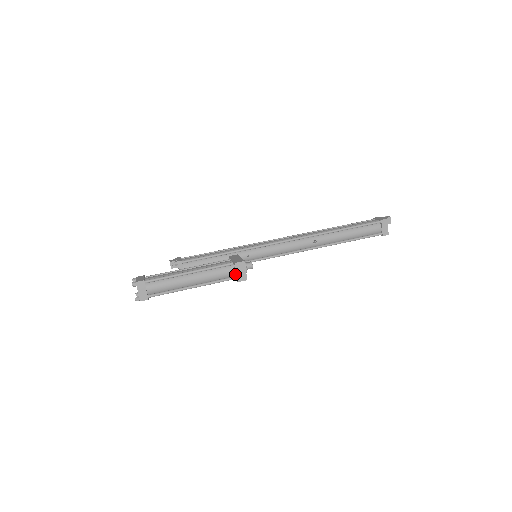
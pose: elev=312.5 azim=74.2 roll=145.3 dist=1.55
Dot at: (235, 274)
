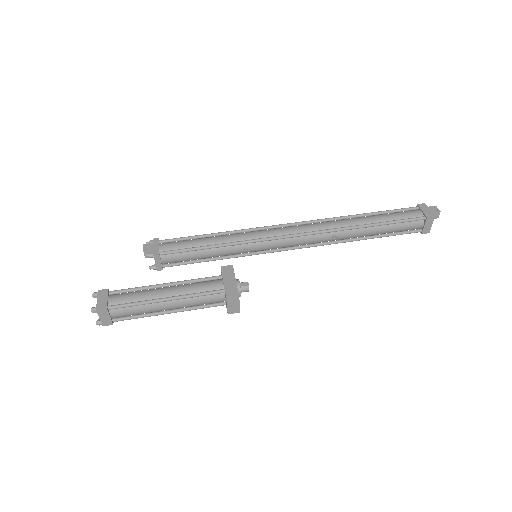
Dot at: (225, 302)
